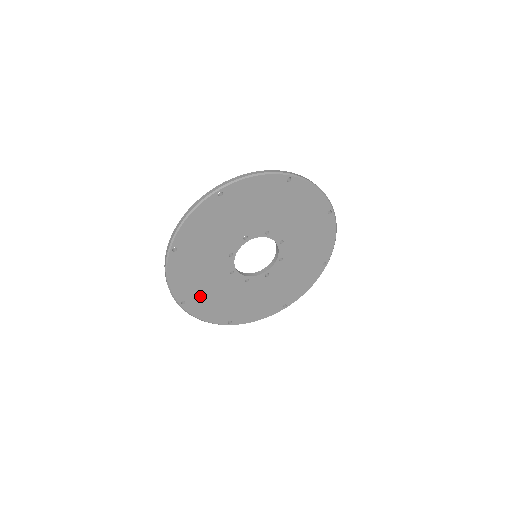
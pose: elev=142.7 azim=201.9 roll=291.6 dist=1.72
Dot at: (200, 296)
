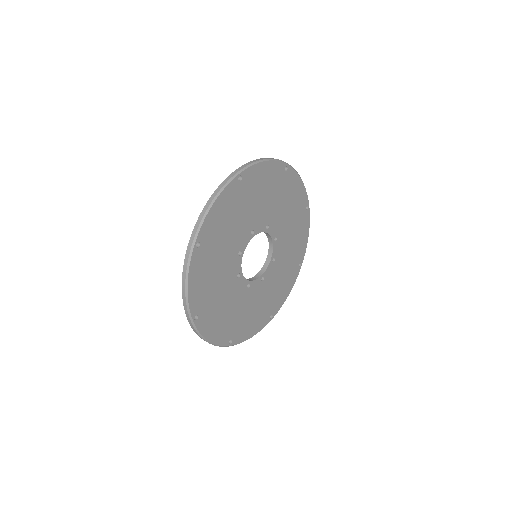
Dot at: (211, 308)
